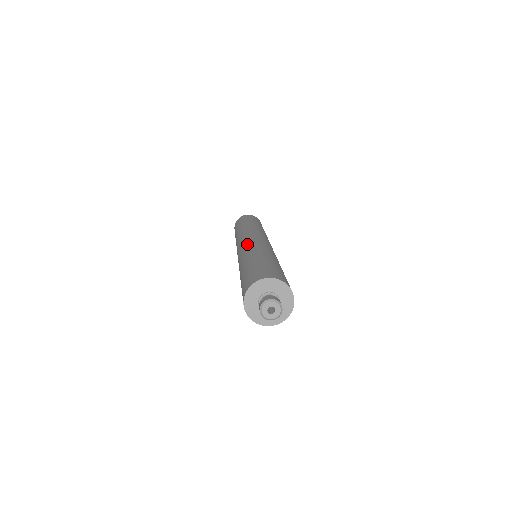
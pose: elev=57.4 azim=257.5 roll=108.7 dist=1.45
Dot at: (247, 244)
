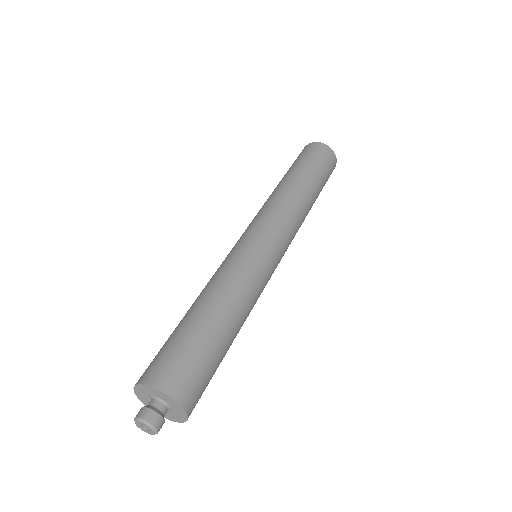
Dot at: (242, 251)
